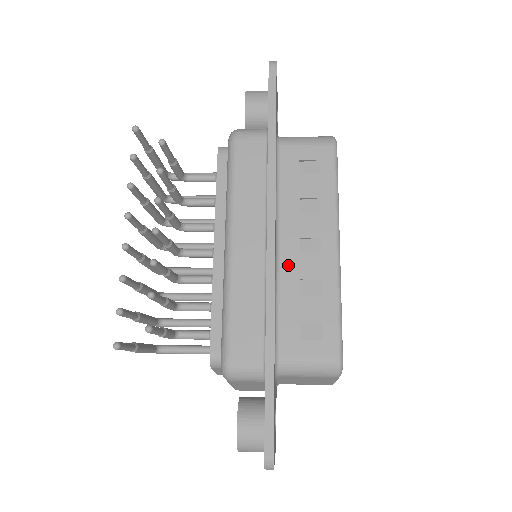
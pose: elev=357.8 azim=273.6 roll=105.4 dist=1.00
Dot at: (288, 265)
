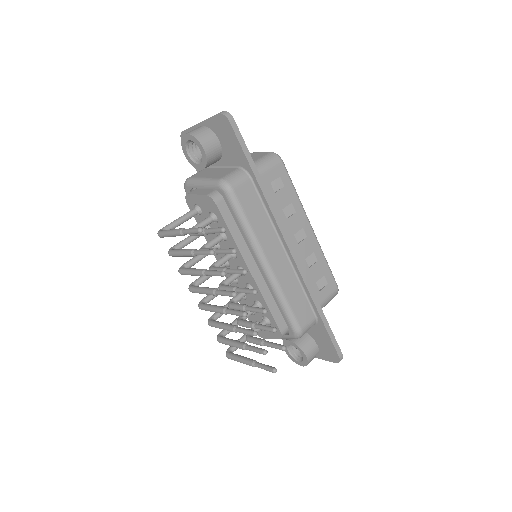
Dot at: occluded
